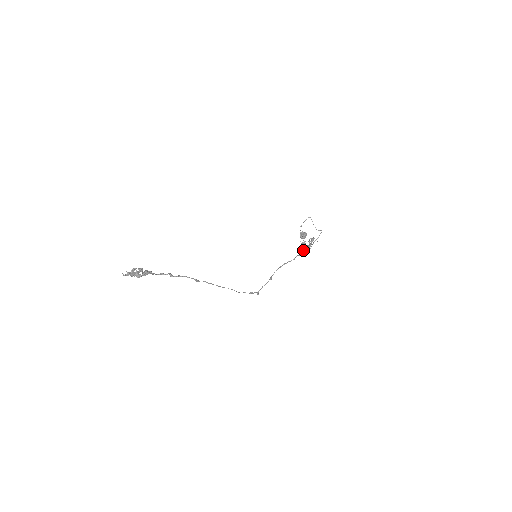
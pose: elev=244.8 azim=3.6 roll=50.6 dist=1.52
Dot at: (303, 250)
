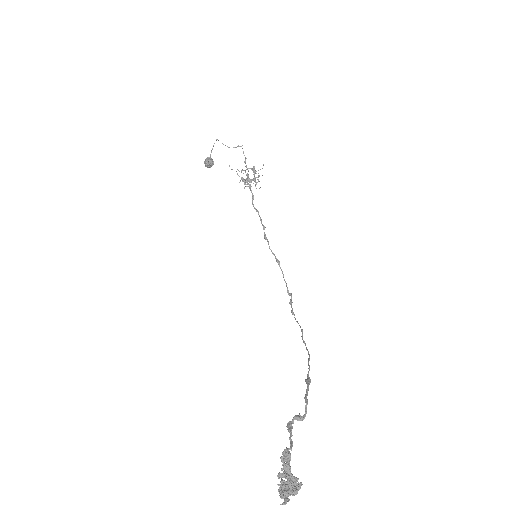
Dot at: (250, 189)
